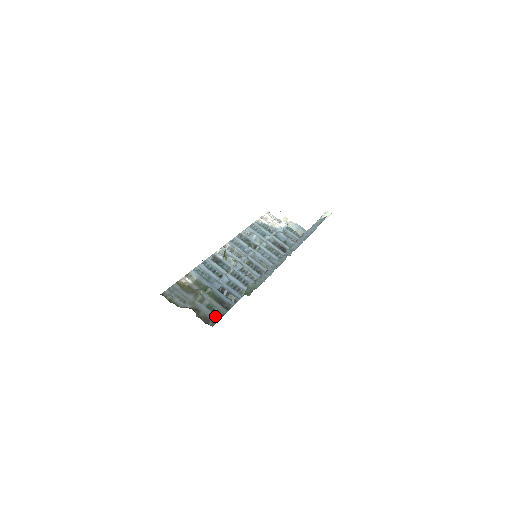
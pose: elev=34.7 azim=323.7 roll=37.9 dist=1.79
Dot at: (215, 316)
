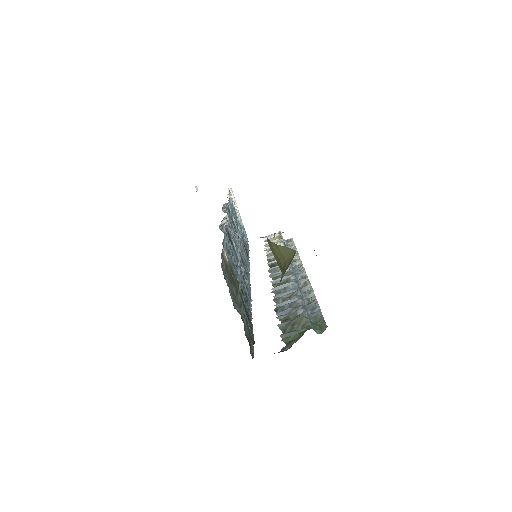
Dot at: occluded
